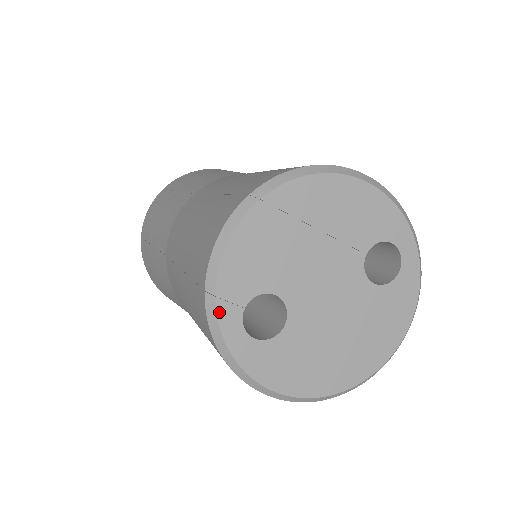
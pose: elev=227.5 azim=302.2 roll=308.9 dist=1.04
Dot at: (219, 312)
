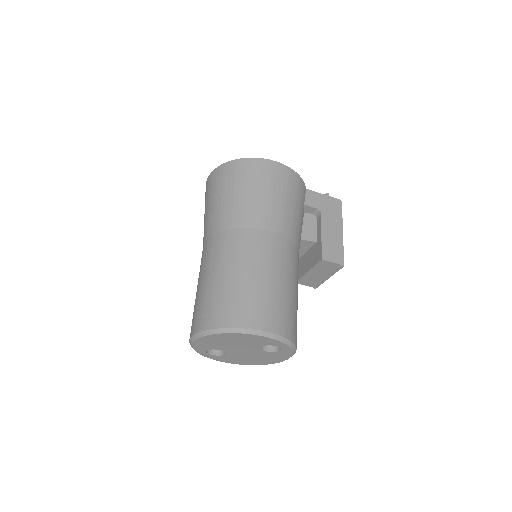
Dot at: (196, 350)
